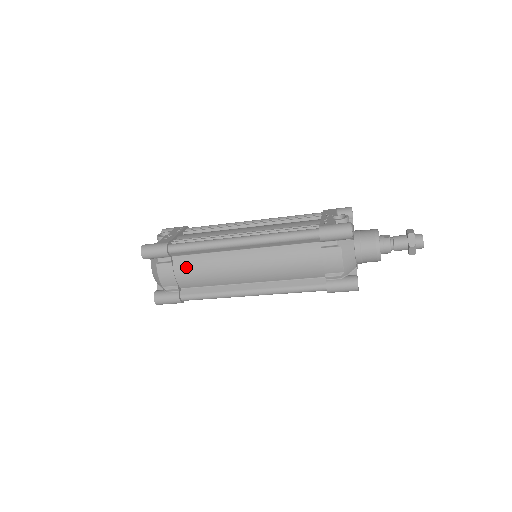
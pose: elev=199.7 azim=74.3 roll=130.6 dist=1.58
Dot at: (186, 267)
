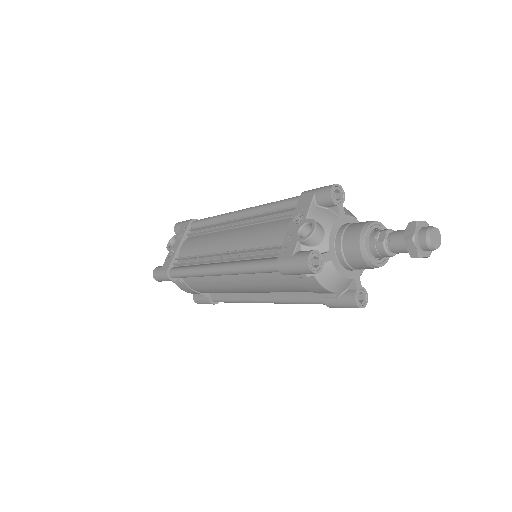
Dot at: (196, 285)
